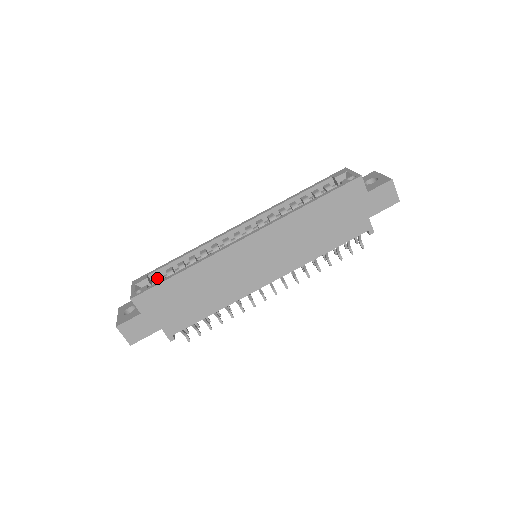
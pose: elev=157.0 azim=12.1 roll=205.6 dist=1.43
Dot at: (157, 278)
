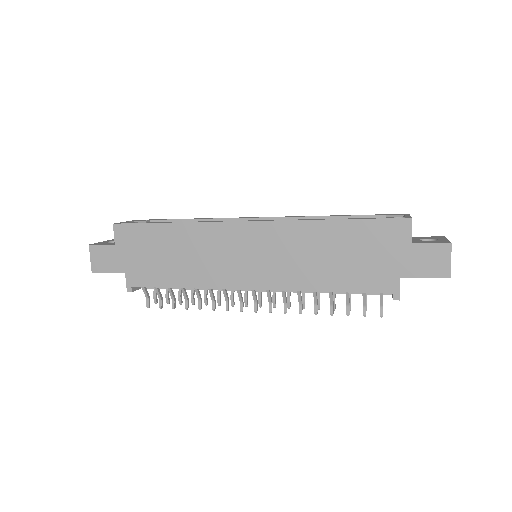
Dot at: occluded
